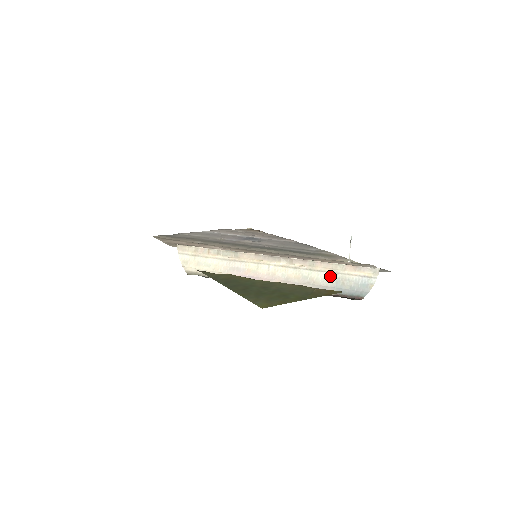
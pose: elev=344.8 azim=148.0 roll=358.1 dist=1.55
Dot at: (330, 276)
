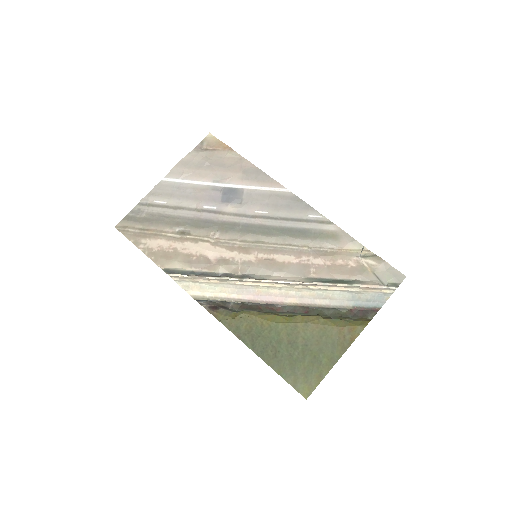
Dot at: (346, 293)
